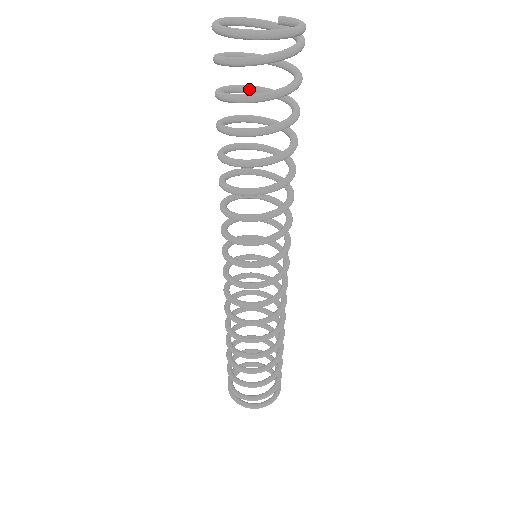
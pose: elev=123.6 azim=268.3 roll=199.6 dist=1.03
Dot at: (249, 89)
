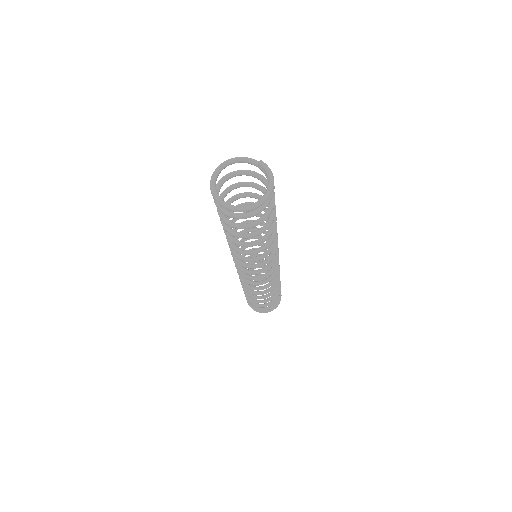
Dot at: (243, 186)
